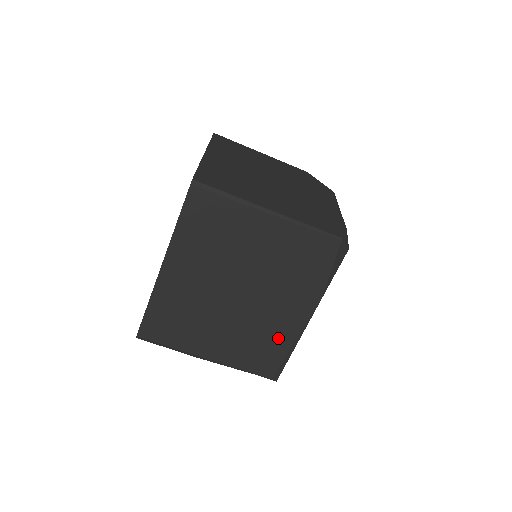
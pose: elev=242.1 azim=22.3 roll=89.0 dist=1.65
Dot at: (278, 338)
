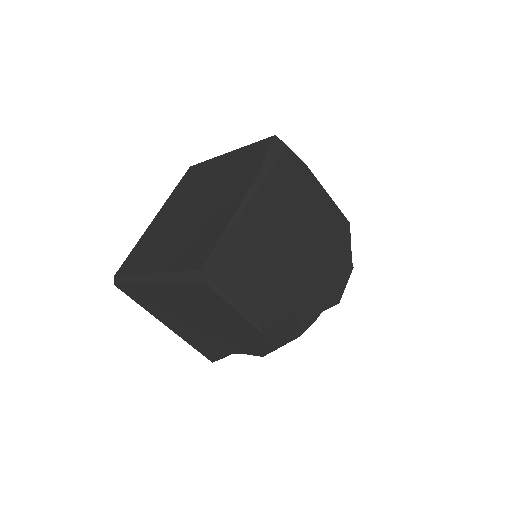
Dot at: (217, 225)
